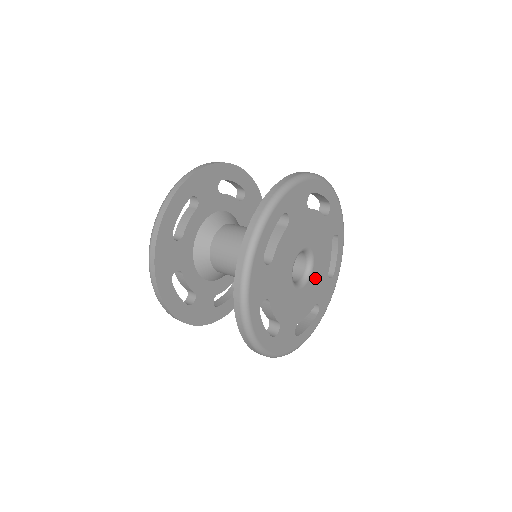
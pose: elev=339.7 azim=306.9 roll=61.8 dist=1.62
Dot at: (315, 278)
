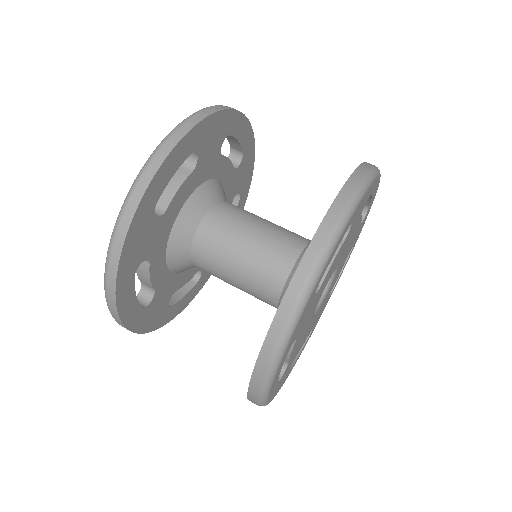
Dot at: (343, 258)
